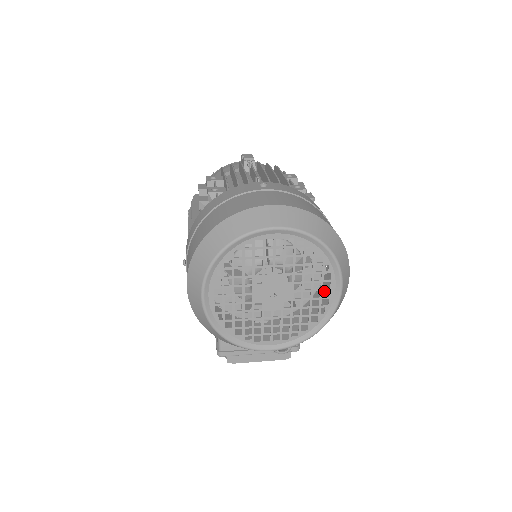
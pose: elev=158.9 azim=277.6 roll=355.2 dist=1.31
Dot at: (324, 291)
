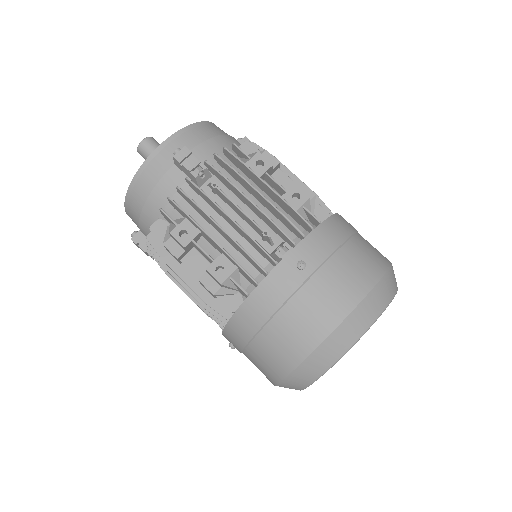
Dot at: occluded
